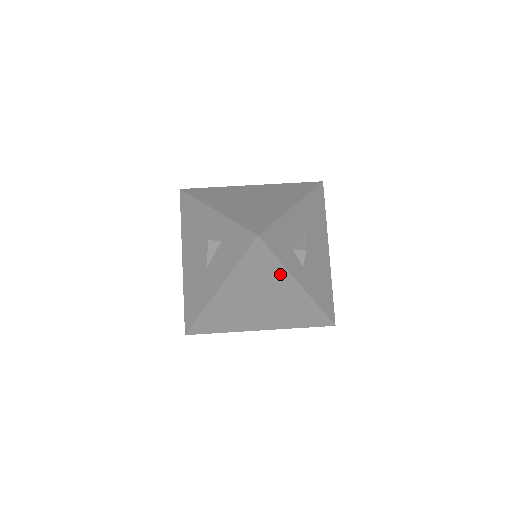
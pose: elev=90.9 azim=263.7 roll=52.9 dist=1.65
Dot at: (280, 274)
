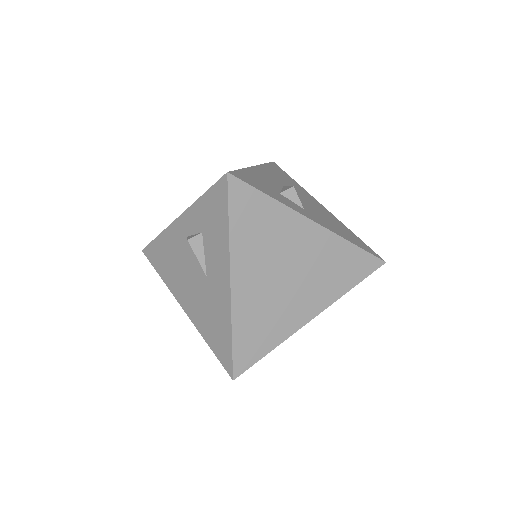
Dot at: (282, 217)
